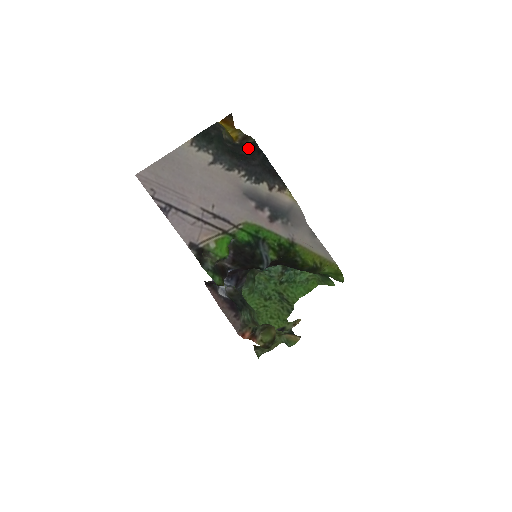
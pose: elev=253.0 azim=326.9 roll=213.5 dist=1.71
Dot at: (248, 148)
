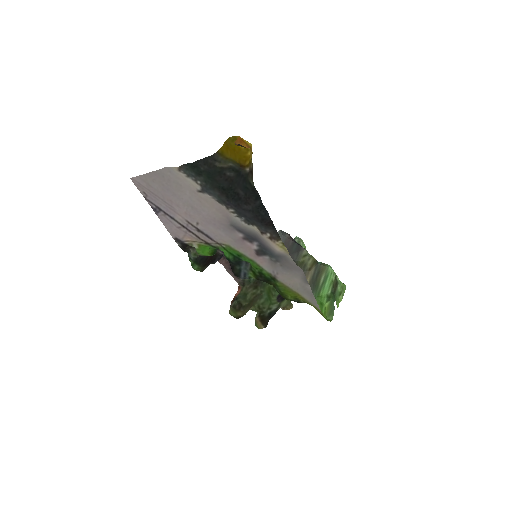
Dot at: (248, 187)
